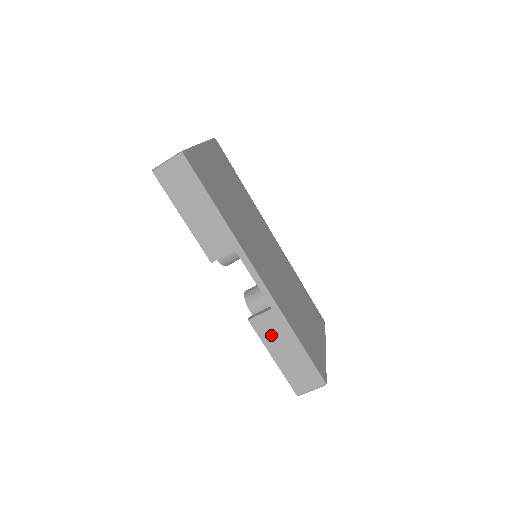
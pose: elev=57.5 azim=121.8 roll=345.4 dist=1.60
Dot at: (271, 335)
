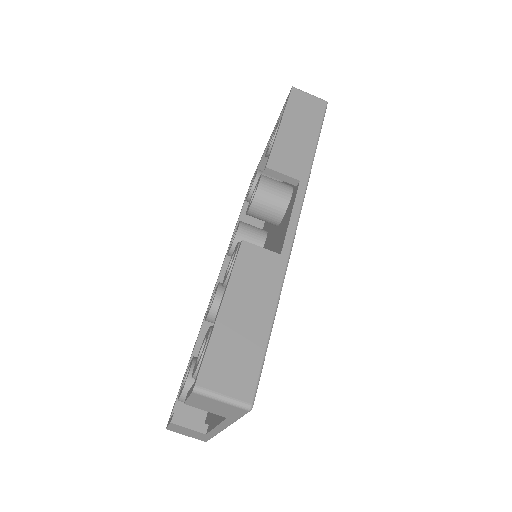
Dot at: (250, 278)
